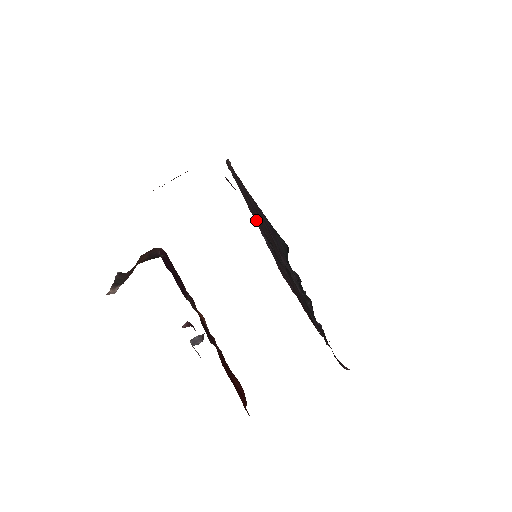
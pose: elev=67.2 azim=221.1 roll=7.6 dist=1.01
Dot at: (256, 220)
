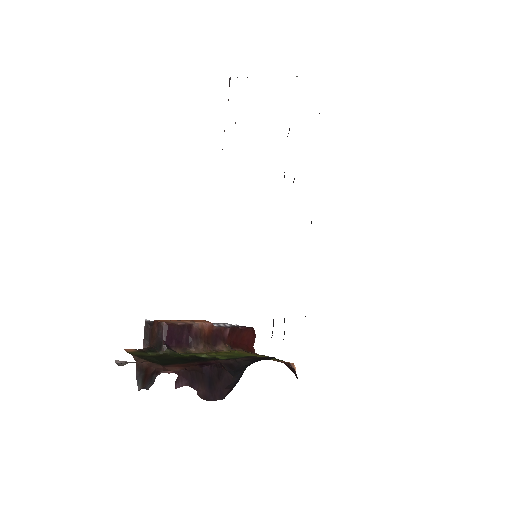
Dot at: occluded
